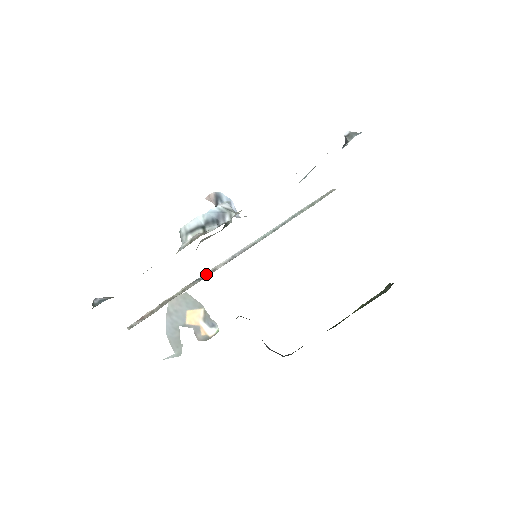
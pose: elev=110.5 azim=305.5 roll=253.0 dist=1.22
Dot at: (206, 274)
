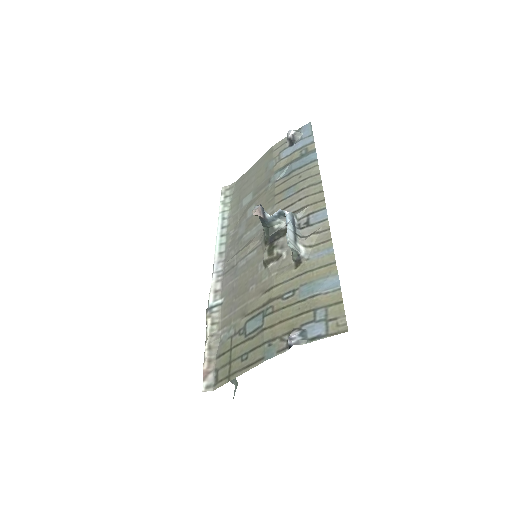
Dot at: (213, 299)
